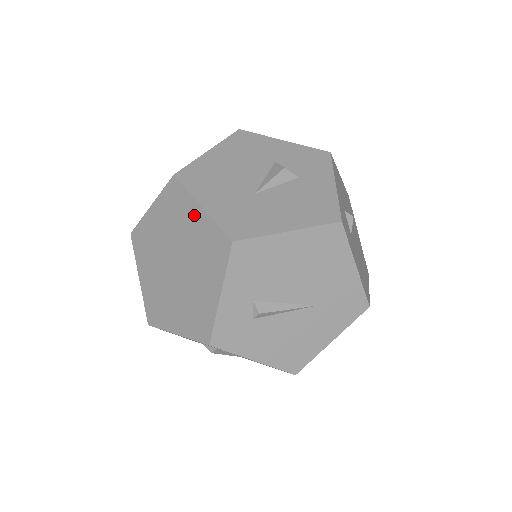
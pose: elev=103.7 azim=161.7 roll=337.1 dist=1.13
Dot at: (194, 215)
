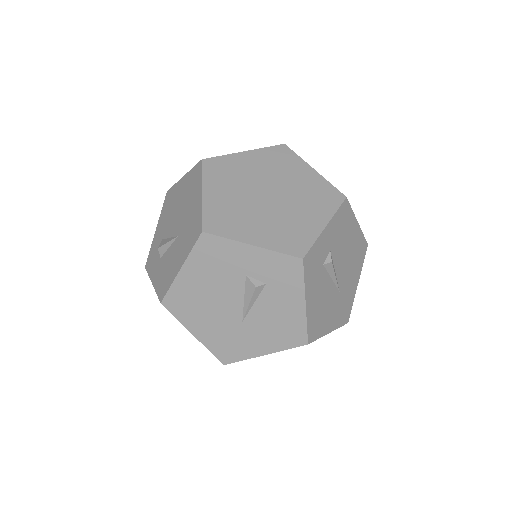
Dot at: (305, 172)
